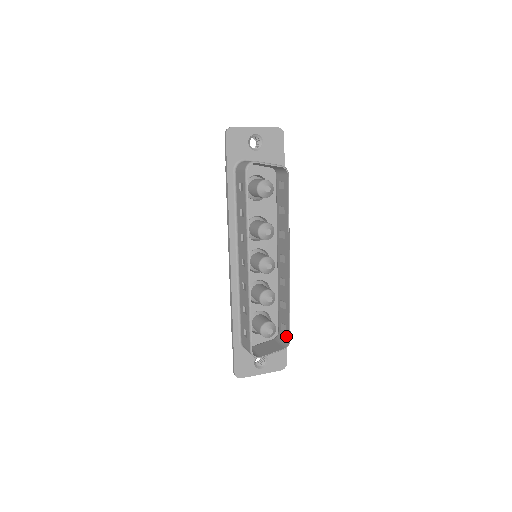
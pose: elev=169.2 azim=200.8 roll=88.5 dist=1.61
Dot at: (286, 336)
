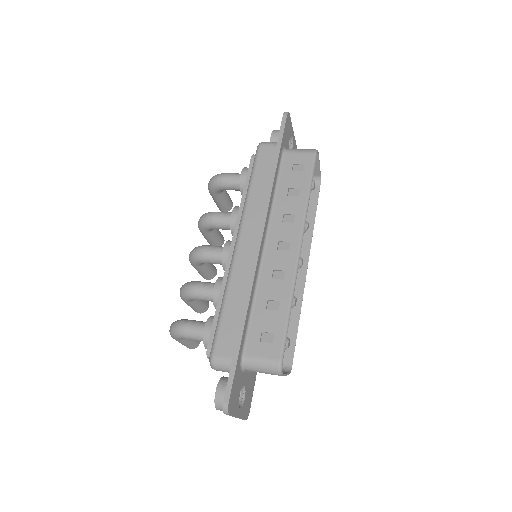
Dot at: (283, 361)
